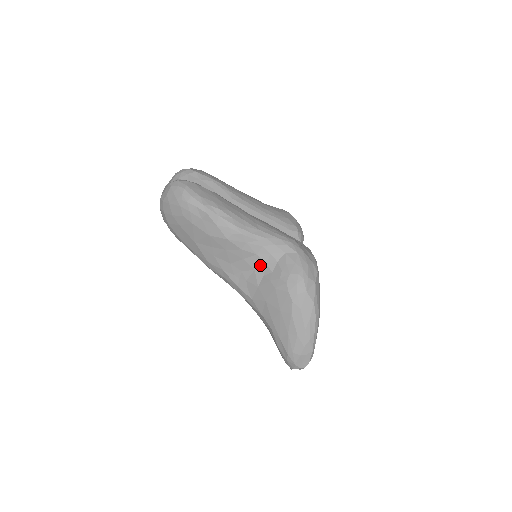
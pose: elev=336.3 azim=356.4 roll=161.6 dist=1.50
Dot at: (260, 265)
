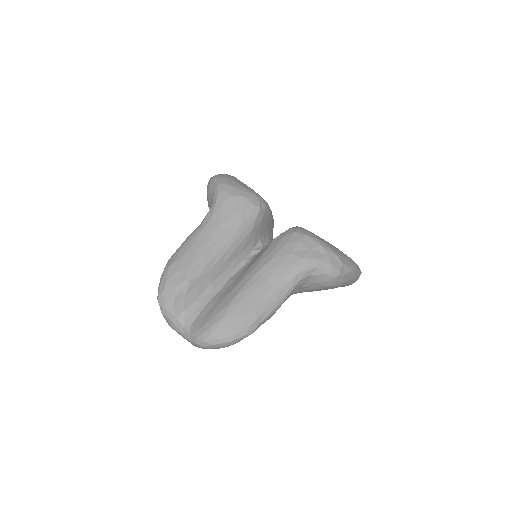
Dot at: (297, 290)
